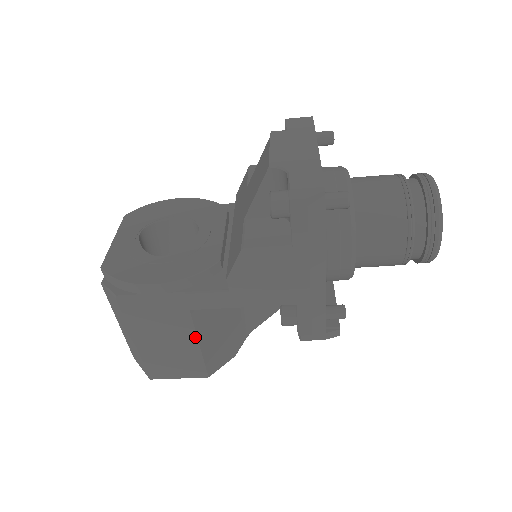
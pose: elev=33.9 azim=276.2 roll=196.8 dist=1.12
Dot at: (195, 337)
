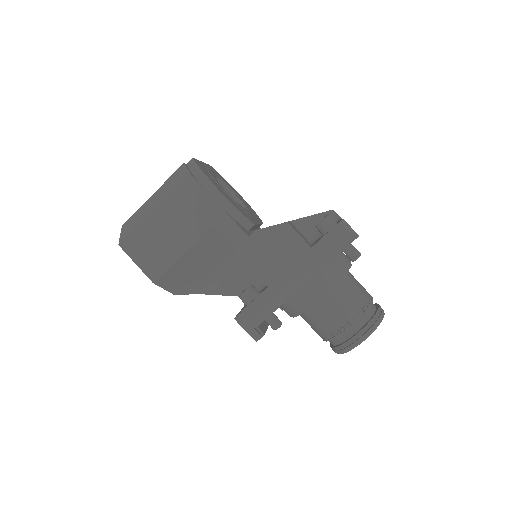
Dot at: (190, 246)
